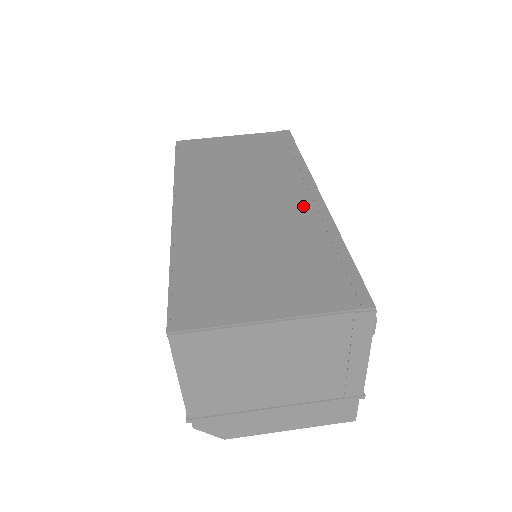
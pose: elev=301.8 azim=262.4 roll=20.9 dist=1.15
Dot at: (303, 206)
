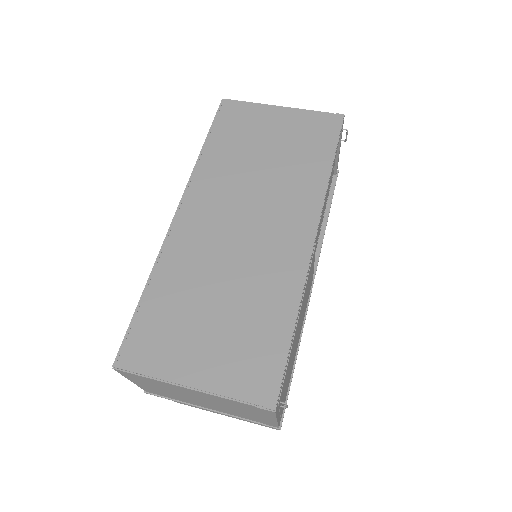
Dot at: (288, 253)
